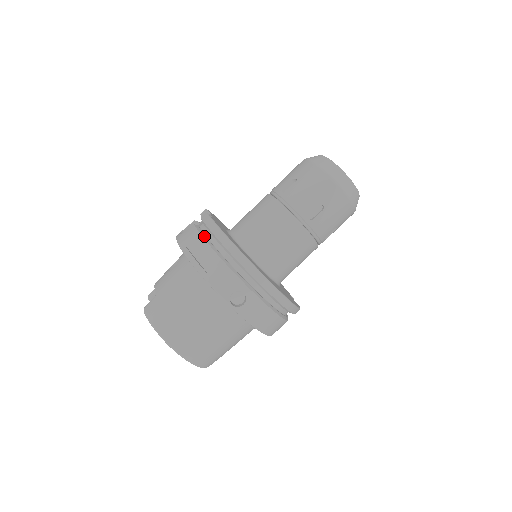
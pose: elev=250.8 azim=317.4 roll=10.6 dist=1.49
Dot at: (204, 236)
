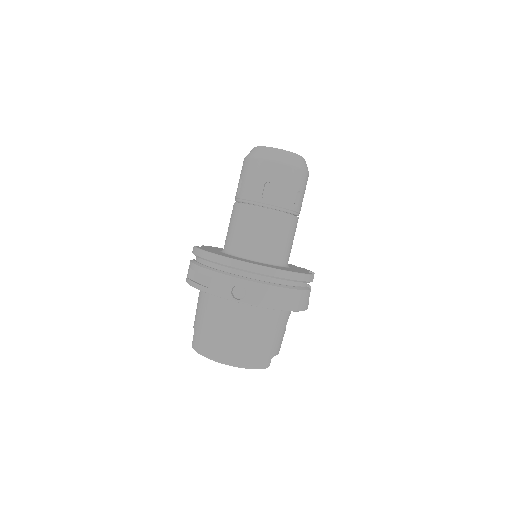
Dot at: (195, 263)
